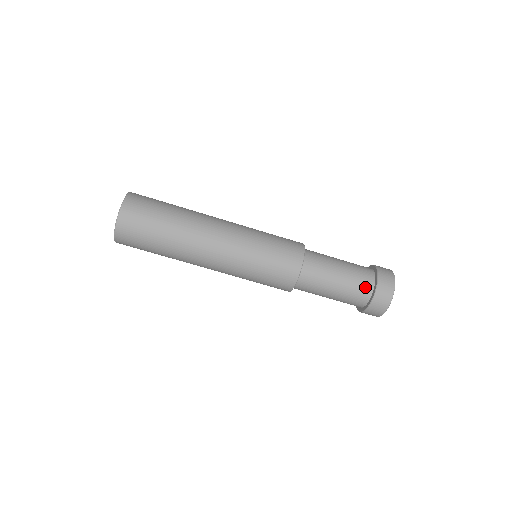
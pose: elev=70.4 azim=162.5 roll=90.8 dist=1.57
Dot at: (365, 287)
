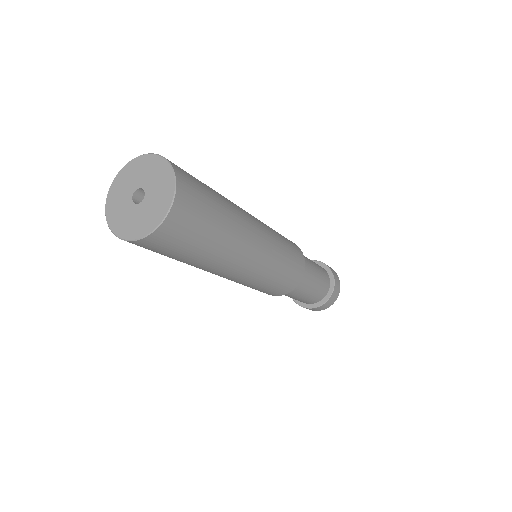
Dot at: (324, 291)
